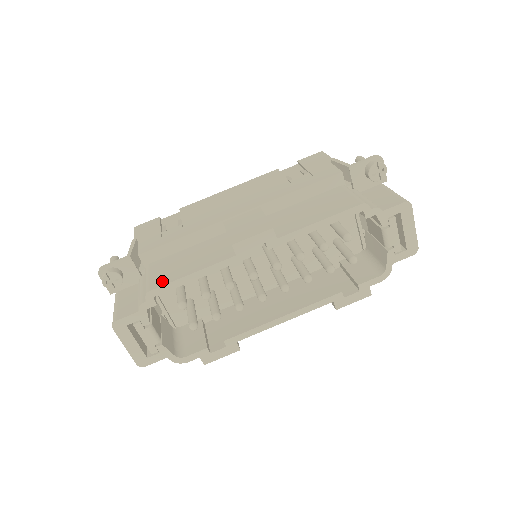
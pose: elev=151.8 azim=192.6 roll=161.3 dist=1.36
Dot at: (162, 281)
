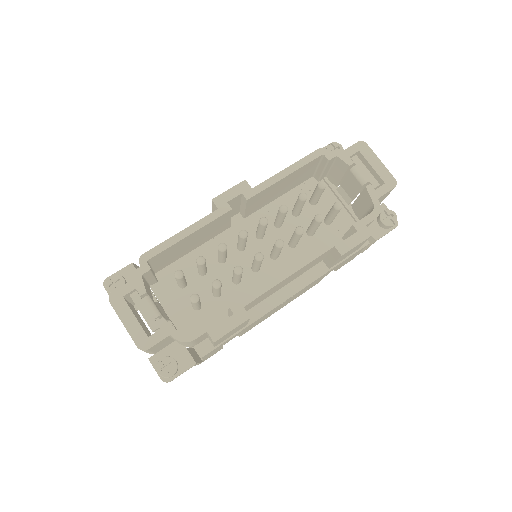
Dot at: occluded
